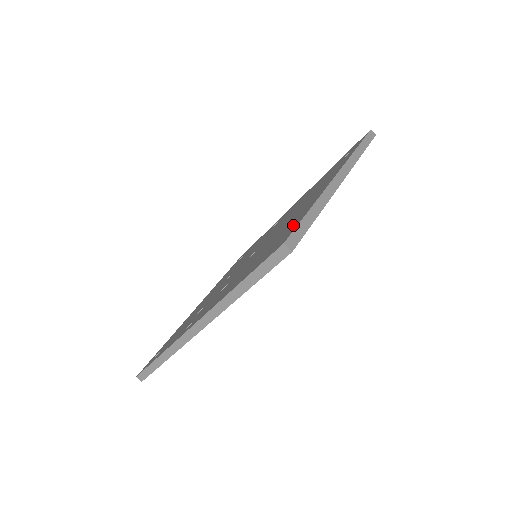
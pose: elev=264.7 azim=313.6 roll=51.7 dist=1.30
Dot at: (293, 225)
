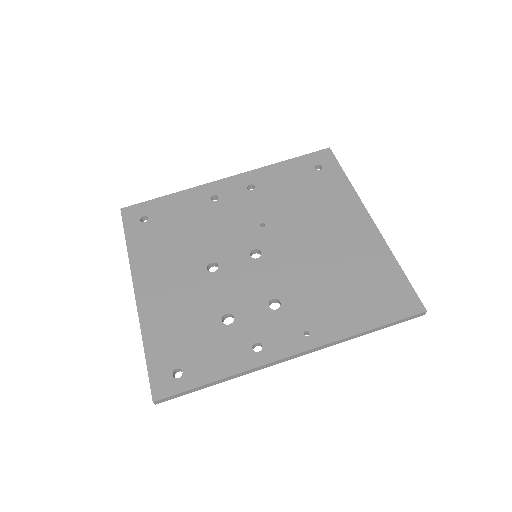
Dot at: (390, 279)
